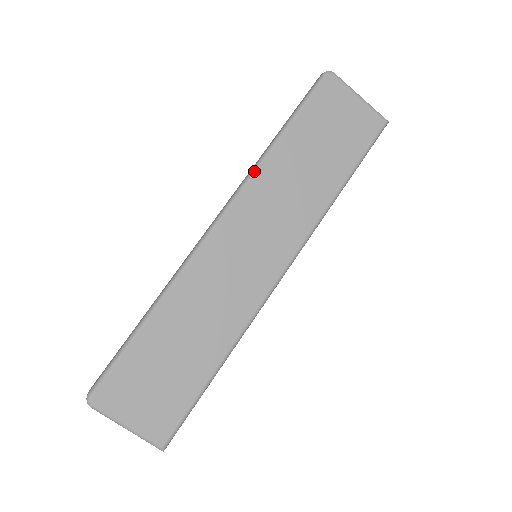
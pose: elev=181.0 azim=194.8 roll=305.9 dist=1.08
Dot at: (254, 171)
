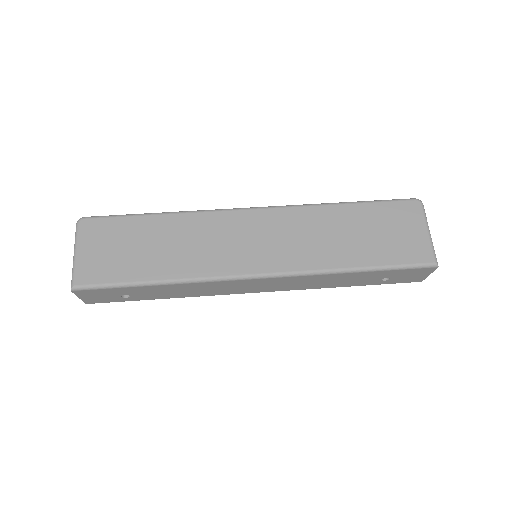
Dot at: (307, 205)
